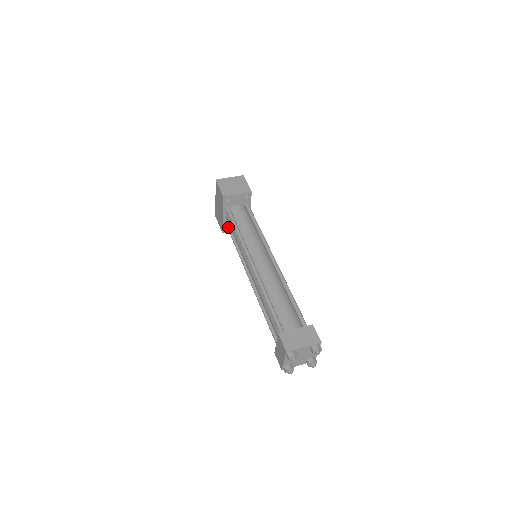
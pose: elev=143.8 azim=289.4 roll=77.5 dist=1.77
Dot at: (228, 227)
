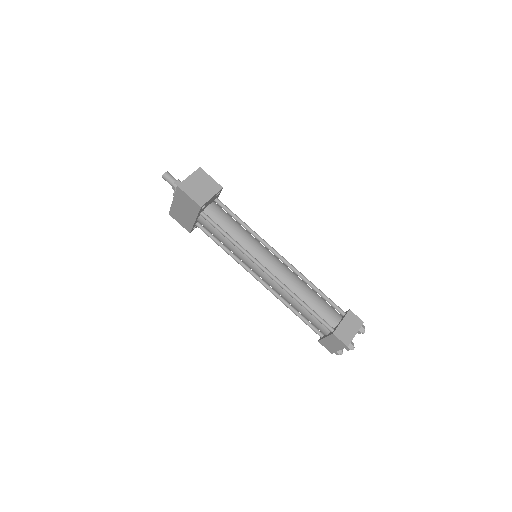
Dot at: (203, 230)
